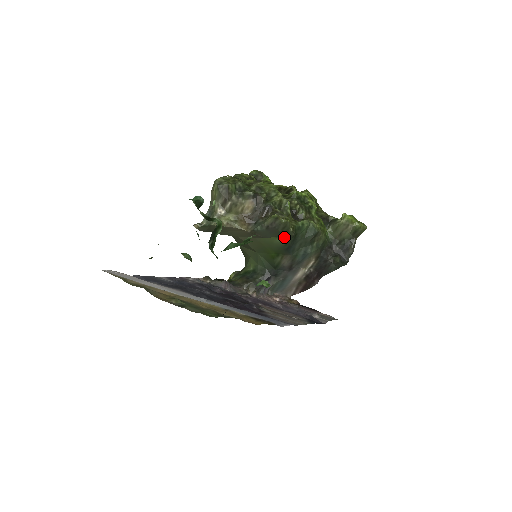
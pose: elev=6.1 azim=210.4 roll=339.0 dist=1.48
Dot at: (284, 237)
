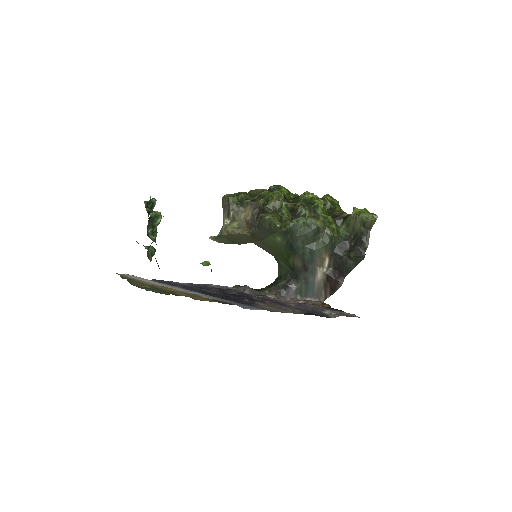
Dot at: (280, 235)
